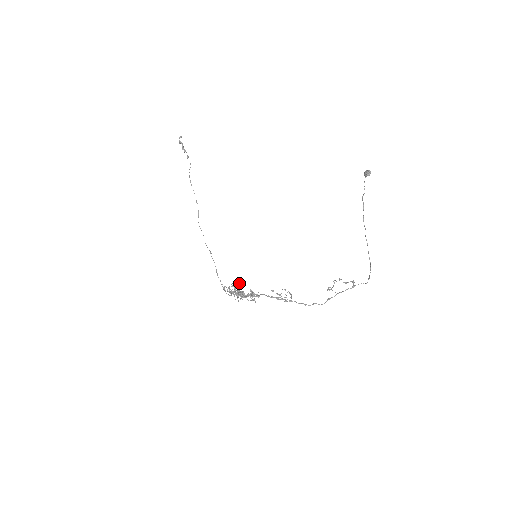
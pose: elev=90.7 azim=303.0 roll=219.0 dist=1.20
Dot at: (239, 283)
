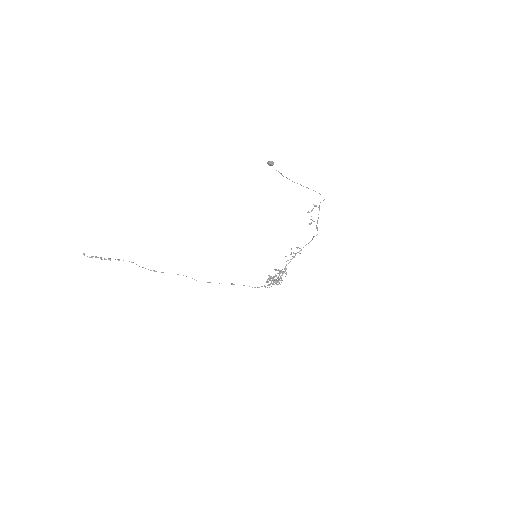
Dot at: (269, 276)
